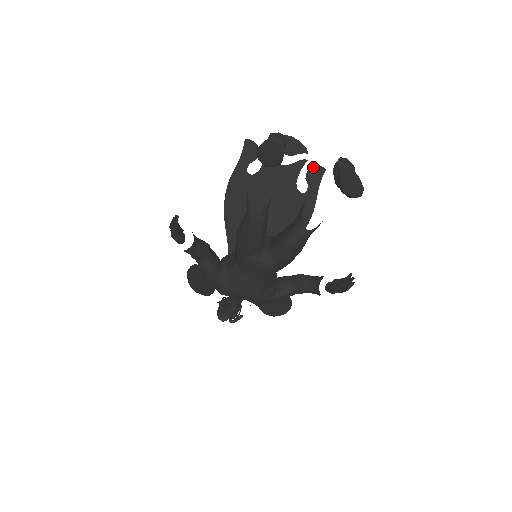
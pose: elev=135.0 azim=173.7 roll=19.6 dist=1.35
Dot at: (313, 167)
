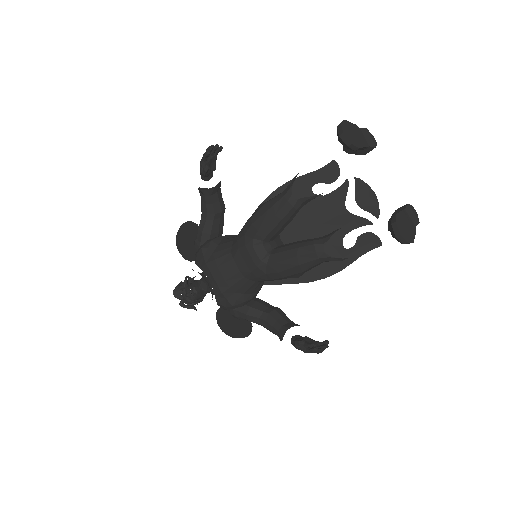
Dot at: (372, 234)
